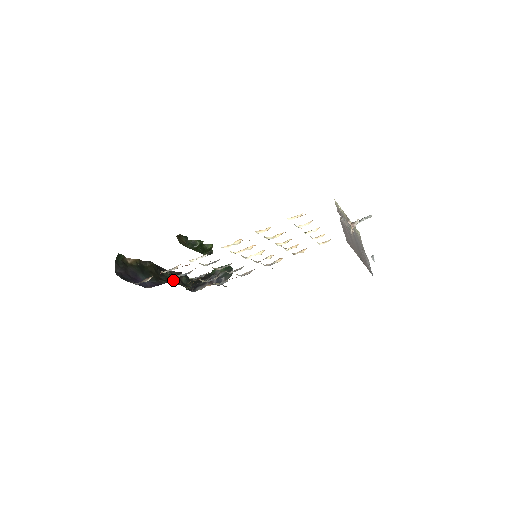
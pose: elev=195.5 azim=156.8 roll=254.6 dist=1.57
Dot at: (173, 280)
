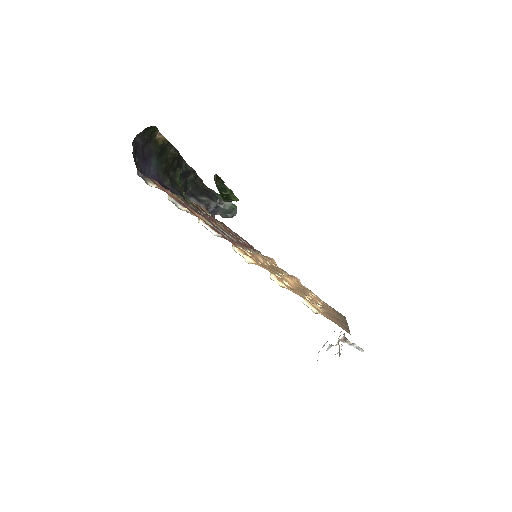
Dot at: (176, 191)
